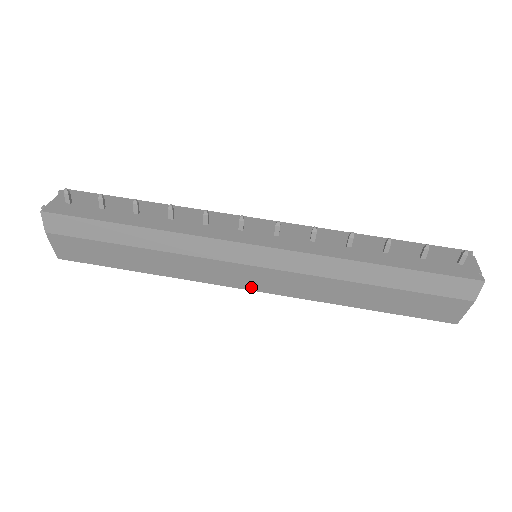
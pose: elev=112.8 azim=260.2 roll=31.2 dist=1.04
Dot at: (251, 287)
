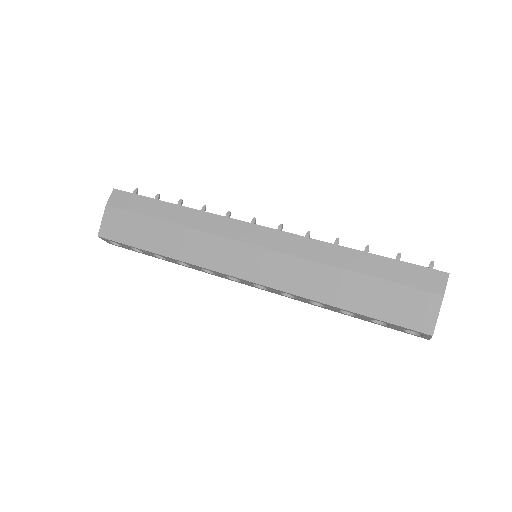
Dot at: (244, 275)
